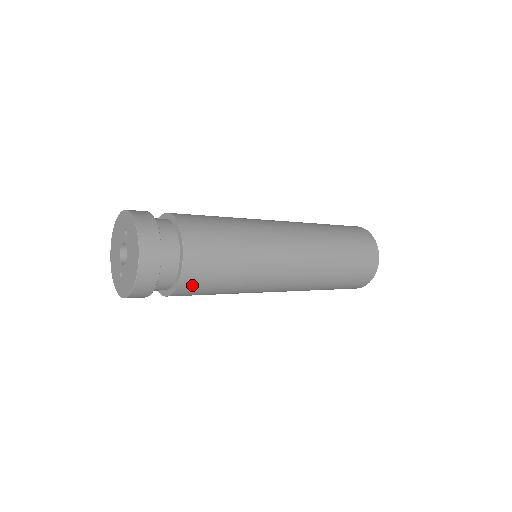
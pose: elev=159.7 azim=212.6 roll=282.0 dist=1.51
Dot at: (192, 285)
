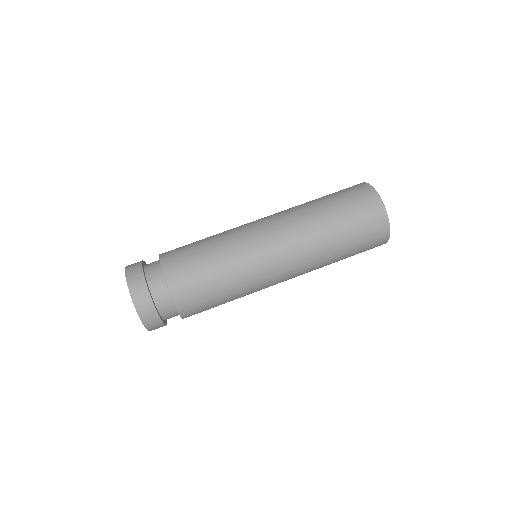
Dot at: (194, 314)
